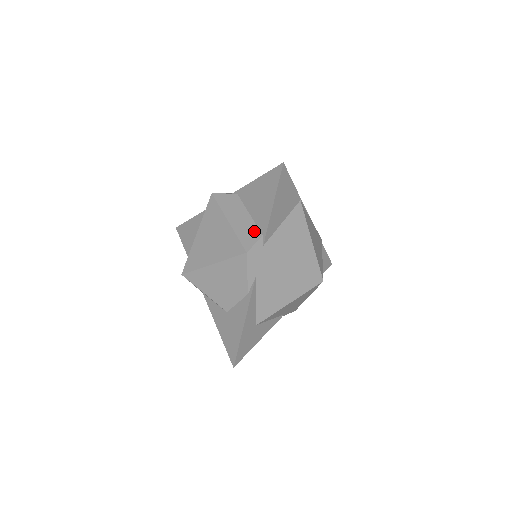
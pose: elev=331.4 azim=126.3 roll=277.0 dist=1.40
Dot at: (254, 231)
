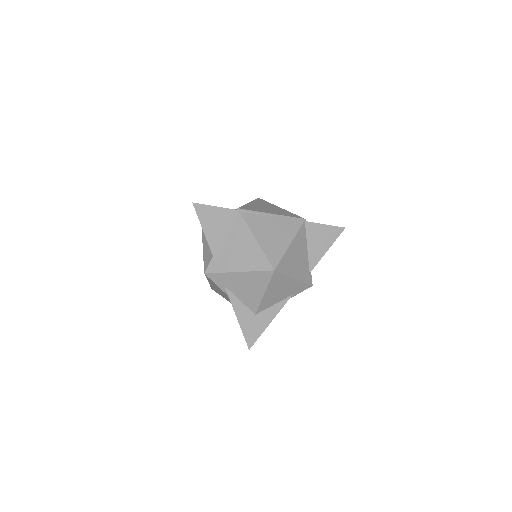
Dot at: (211, 253)
